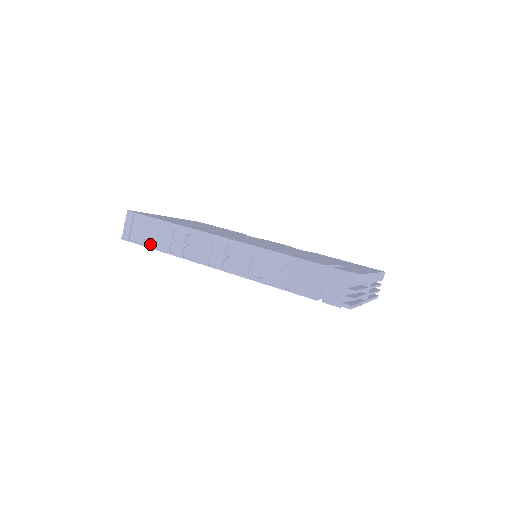
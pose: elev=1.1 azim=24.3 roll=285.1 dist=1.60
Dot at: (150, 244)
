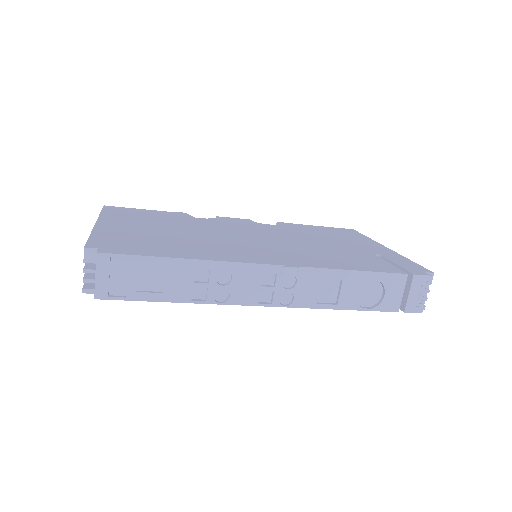
Dot at: (158, 297)
